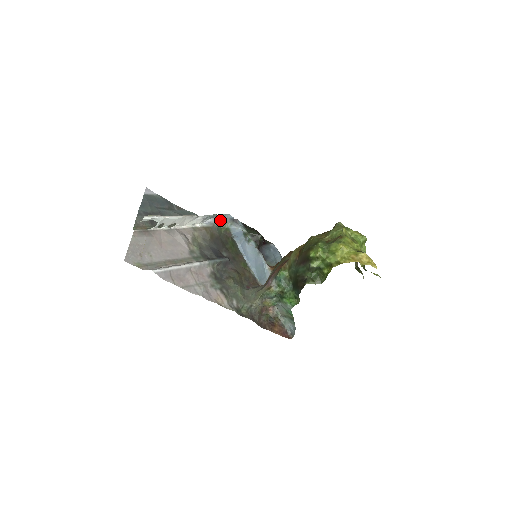
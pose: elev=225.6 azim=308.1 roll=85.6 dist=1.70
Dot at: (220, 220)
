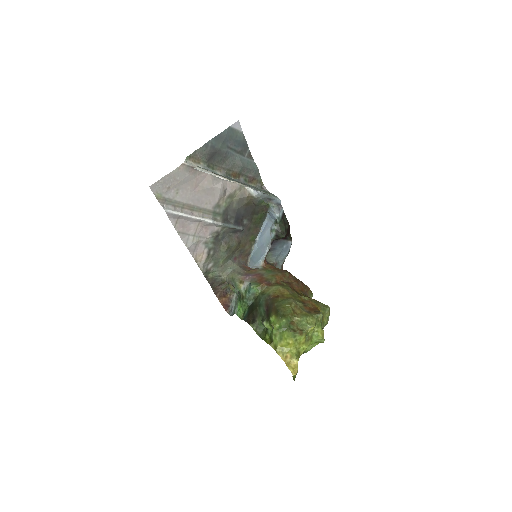
Dot at: (267, 198)
